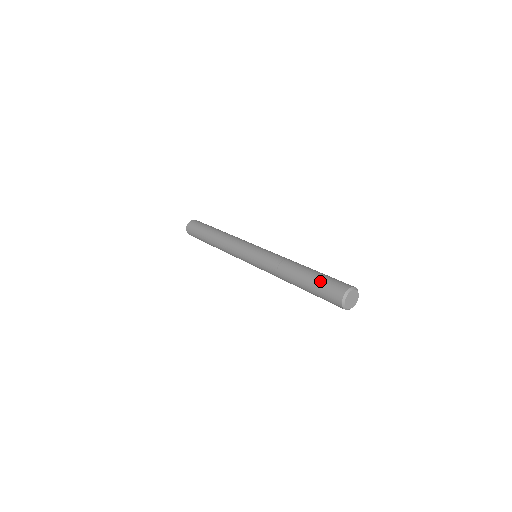
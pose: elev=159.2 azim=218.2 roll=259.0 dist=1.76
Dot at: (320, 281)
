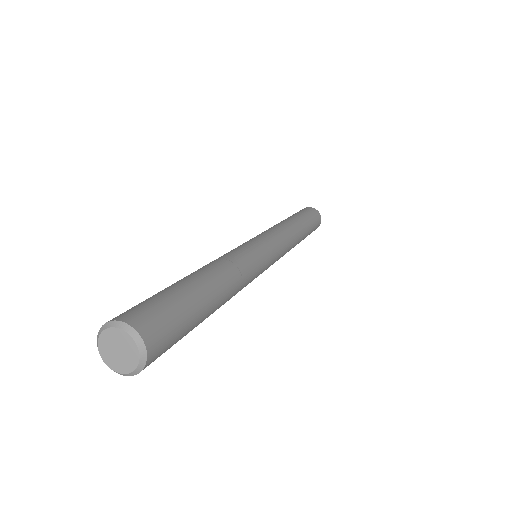
Dot at: occluded
